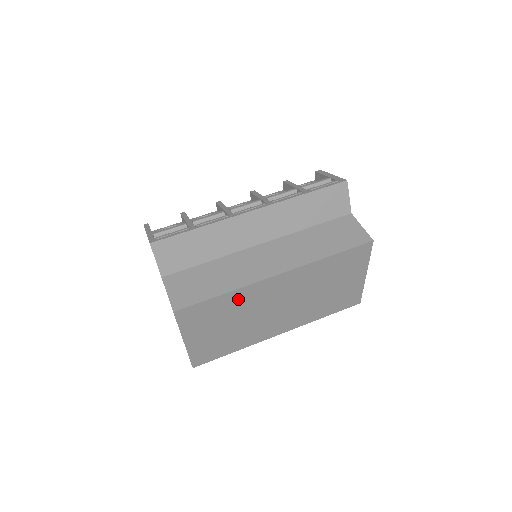
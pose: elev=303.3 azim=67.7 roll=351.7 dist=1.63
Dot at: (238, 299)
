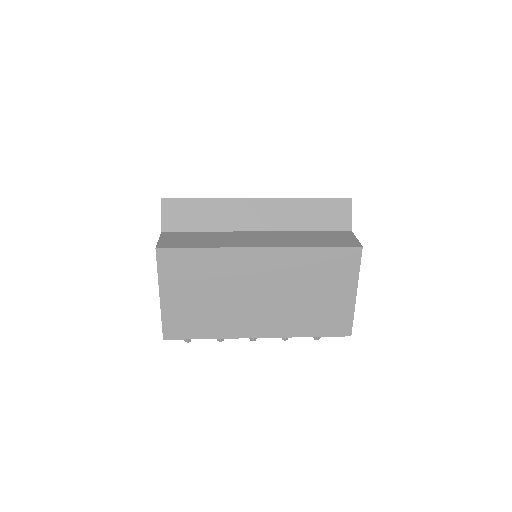
Dot at: (218, 262)
